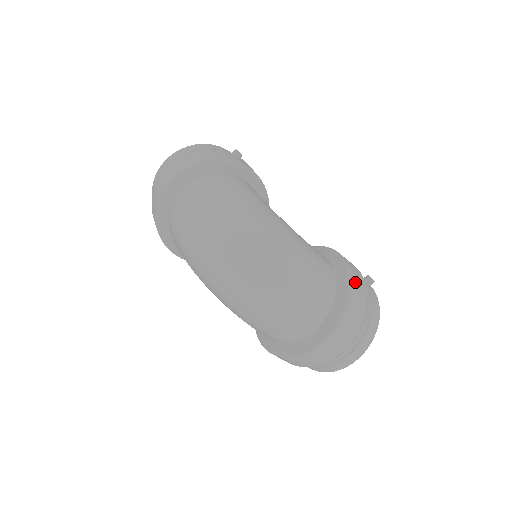
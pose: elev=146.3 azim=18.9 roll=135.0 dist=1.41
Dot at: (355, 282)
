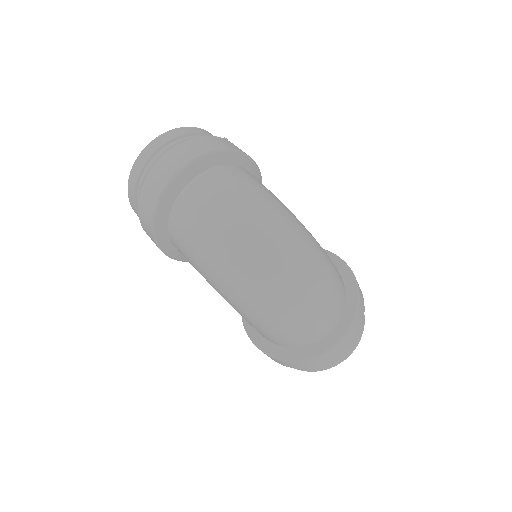
Dot at: (358, 285)
